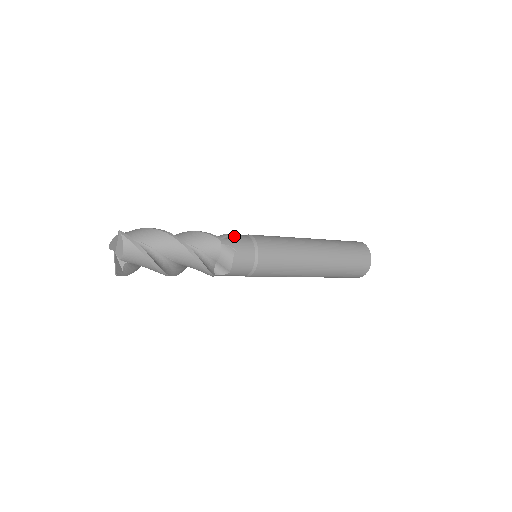
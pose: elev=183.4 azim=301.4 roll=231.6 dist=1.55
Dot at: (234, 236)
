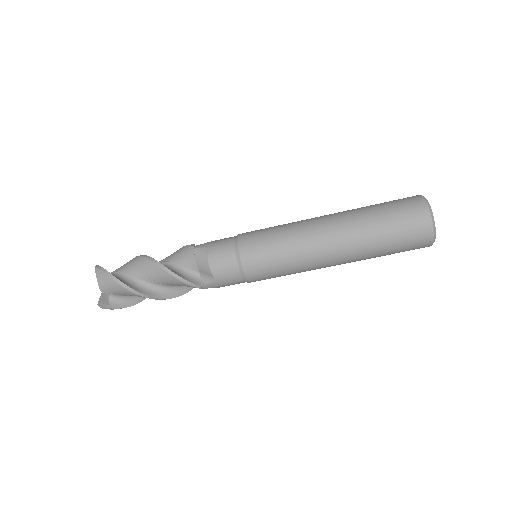
Dot at: (216, 240)
